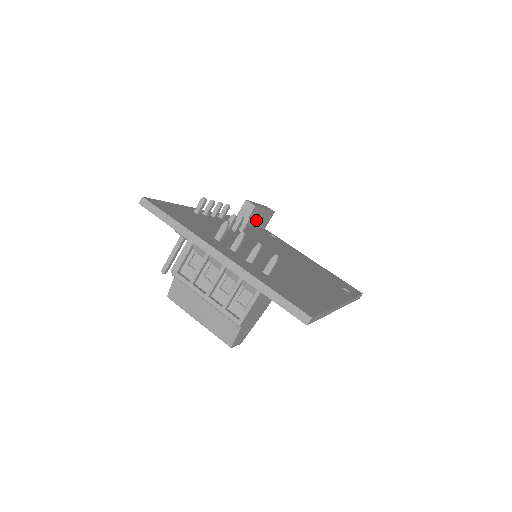
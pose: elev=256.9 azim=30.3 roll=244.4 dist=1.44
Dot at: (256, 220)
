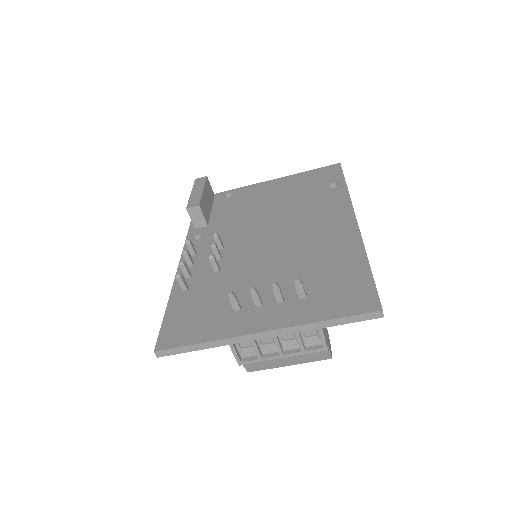
Dot at: (207, 207)
